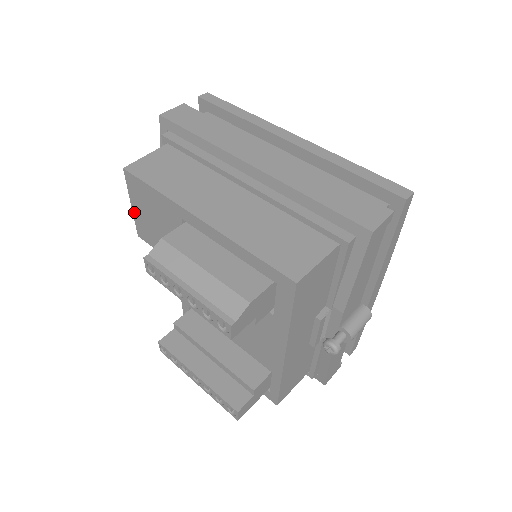
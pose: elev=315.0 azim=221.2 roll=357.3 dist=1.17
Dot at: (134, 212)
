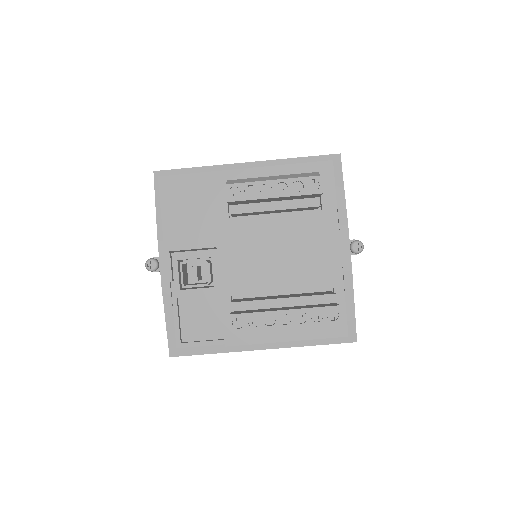
Dot at: (164, 221)
